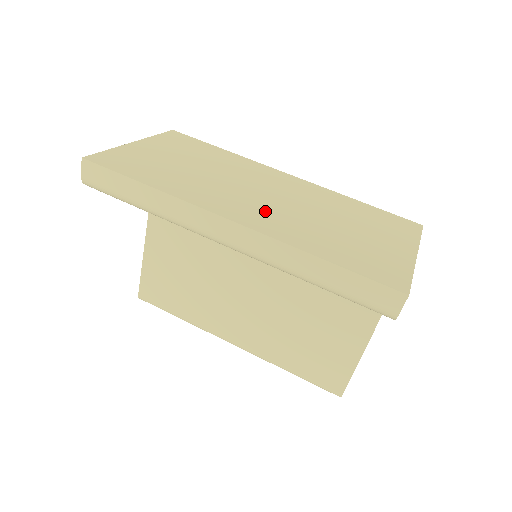
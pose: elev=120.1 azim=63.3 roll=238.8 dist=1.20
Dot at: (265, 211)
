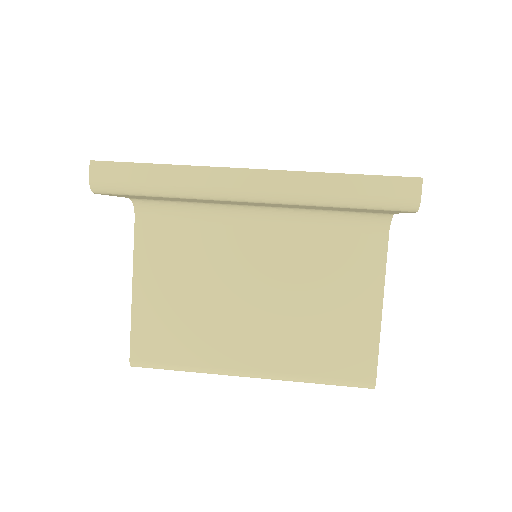
Dot at: occluded
